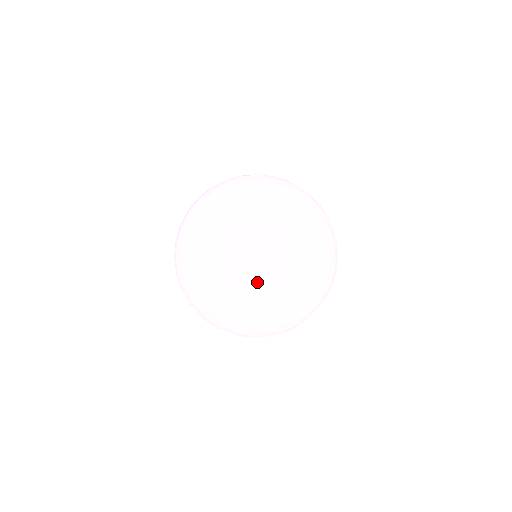
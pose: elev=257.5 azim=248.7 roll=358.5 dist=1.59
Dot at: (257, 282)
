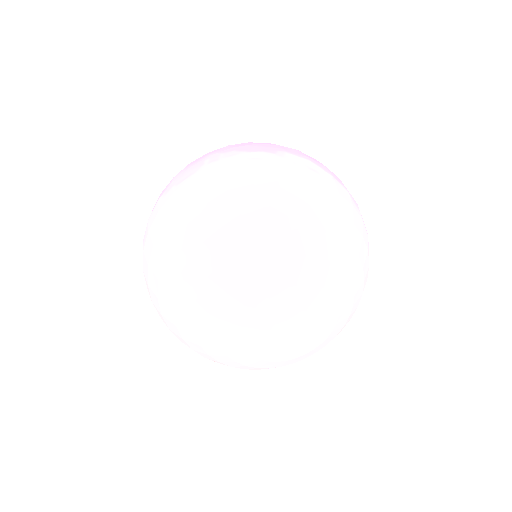
Dot at: (240, 328)
